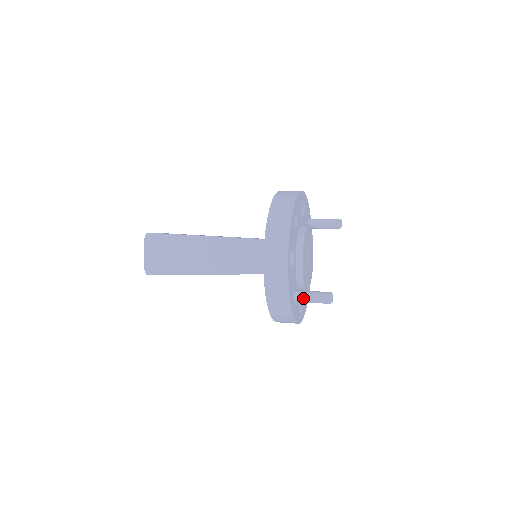
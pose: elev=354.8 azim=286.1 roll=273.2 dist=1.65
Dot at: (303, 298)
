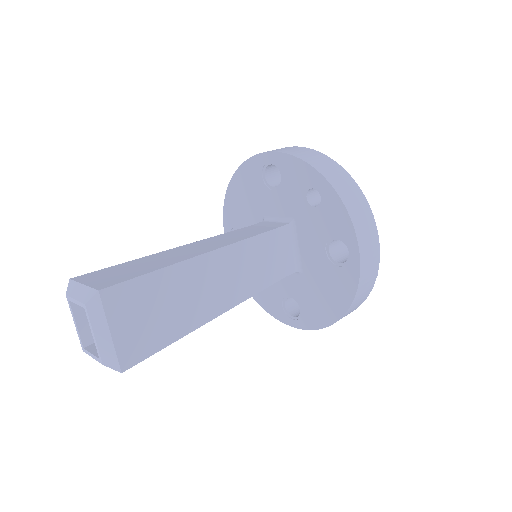
Dot at: occluded
